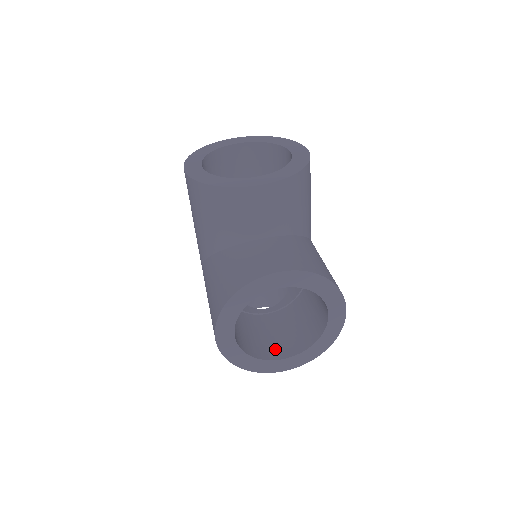
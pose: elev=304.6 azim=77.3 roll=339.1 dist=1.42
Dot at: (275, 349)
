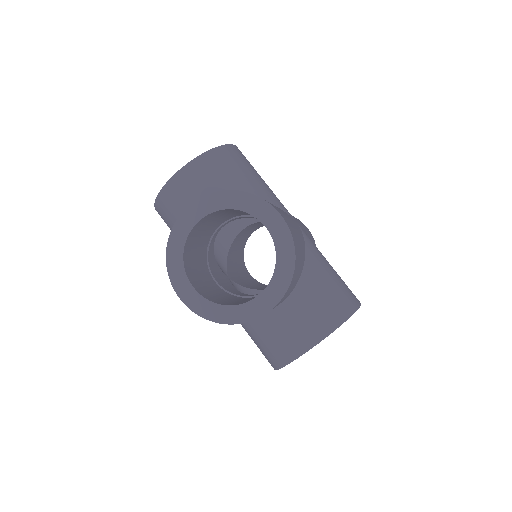
Dot at: occluded
